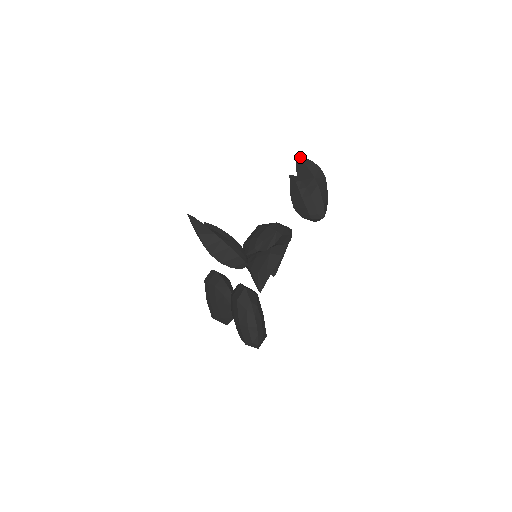
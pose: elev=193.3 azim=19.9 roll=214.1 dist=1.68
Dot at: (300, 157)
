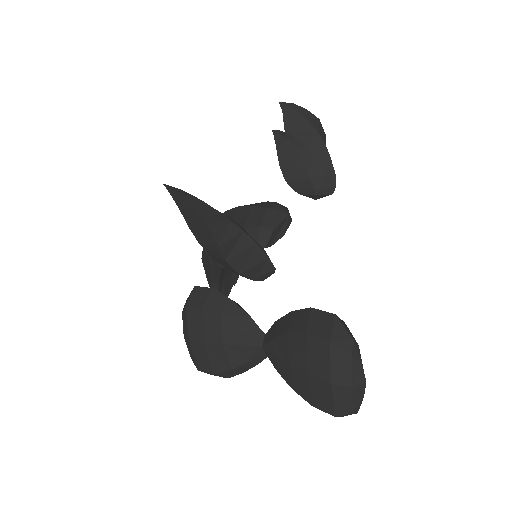
Dot at: (288, 103)
